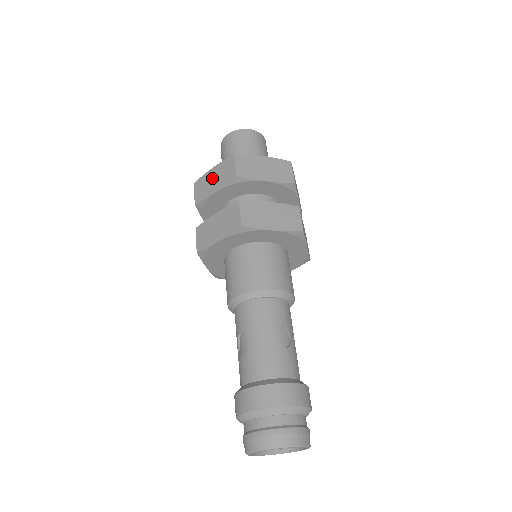
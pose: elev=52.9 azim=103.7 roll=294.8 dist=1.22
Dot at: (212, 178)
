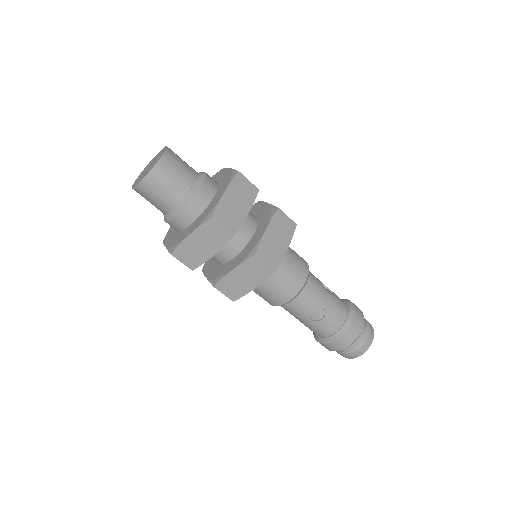
Dot at: occluded
